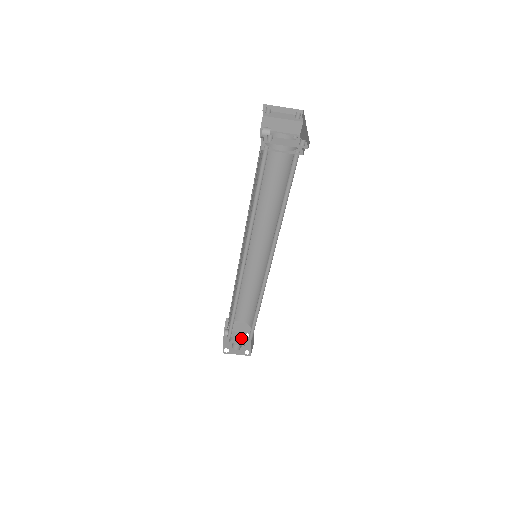
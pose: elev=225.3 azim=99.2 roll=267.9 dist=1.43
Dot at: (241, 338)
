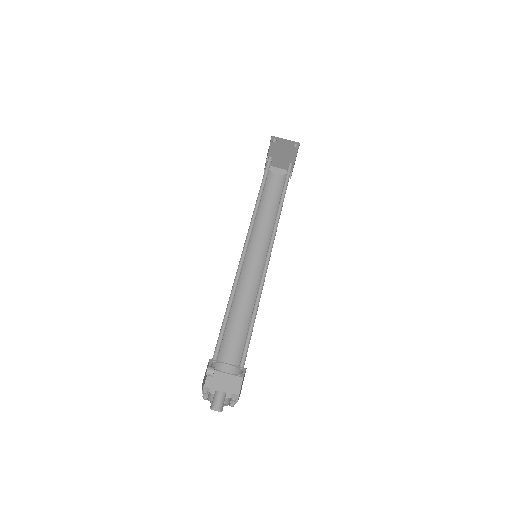
Dot at: (225, 399)
